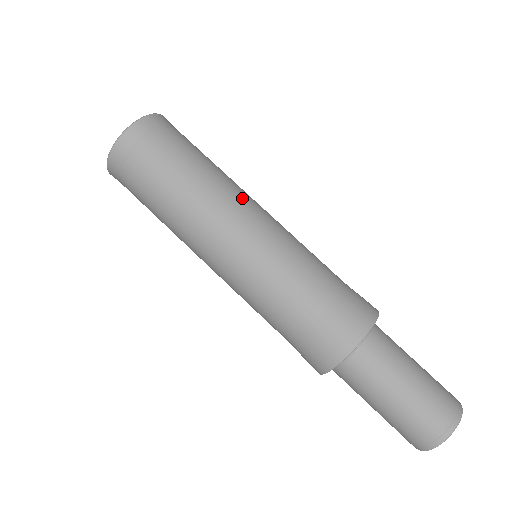
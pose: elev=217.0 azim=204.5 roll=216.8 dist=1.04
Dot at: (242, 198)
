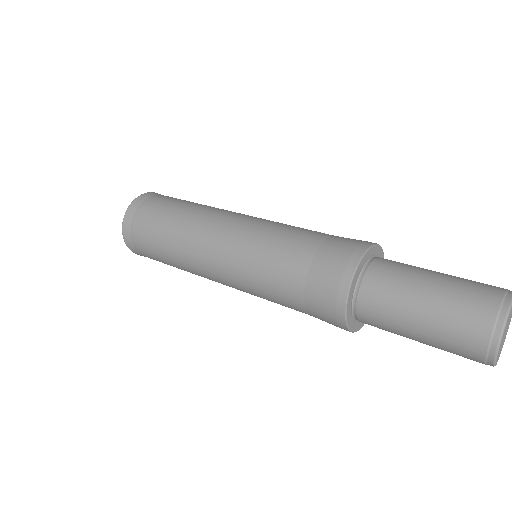
Dot at: occluded
